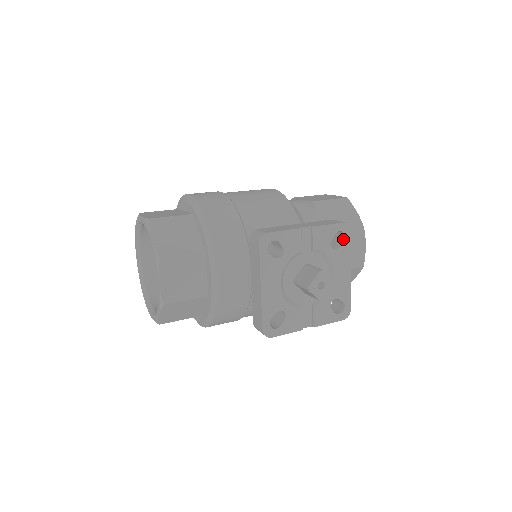
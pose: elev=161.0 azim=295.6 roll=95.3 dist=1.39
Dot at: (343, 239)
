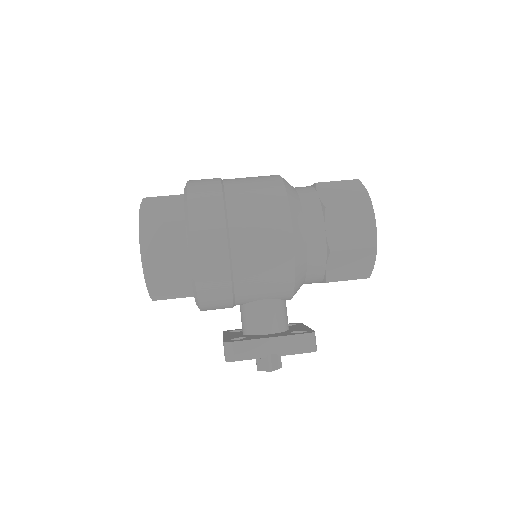
Dot at: occluded
